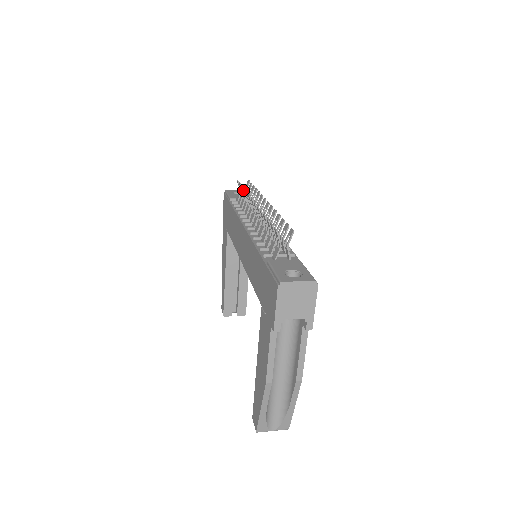
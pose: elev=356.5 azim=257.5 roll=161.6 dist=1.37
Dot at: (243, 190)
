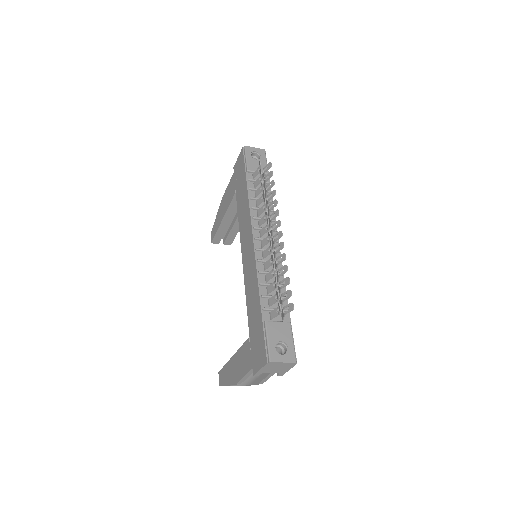
Dot at: (262, 185)
